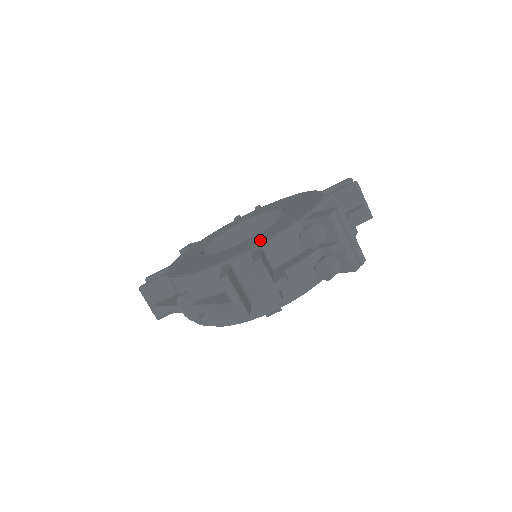
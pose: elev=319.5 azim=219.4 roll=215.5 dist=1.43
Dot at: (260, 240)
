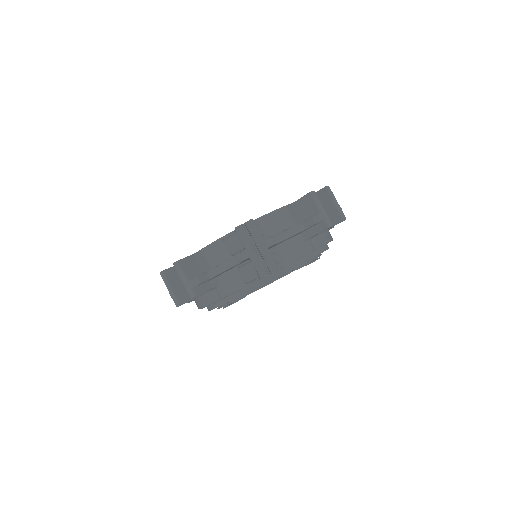
Dot at: occluded
